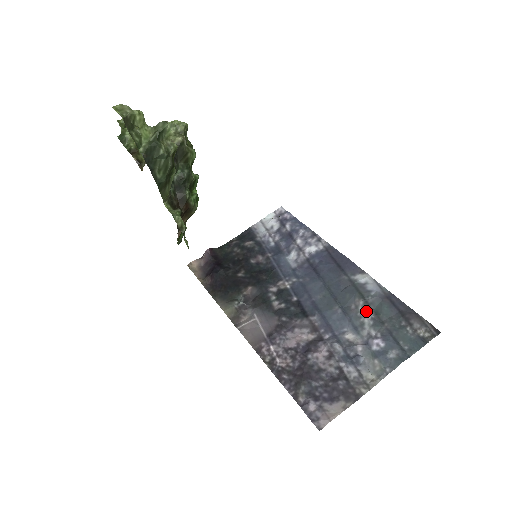
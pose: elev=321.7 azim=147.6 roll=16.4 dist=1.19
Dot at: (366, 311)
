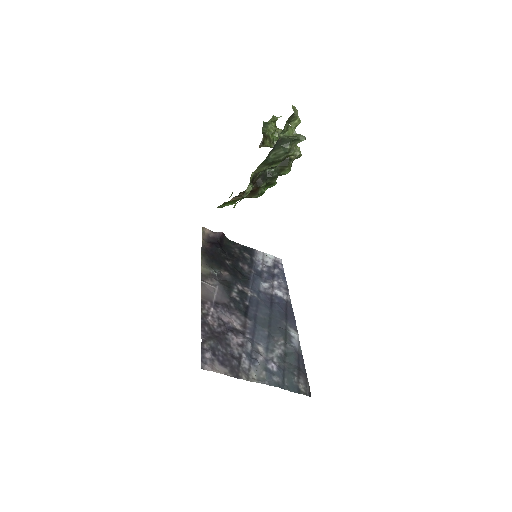
Dot at: (281, 347)
